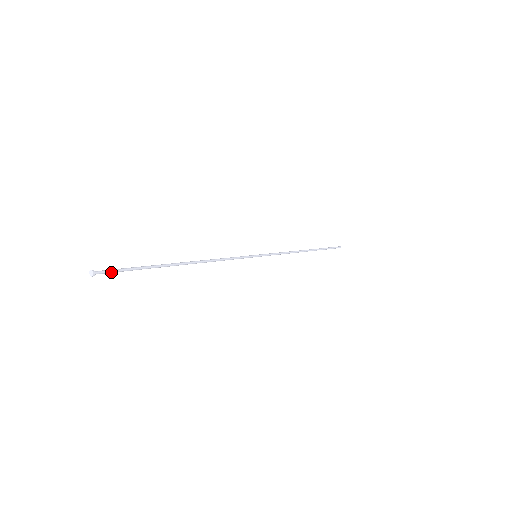
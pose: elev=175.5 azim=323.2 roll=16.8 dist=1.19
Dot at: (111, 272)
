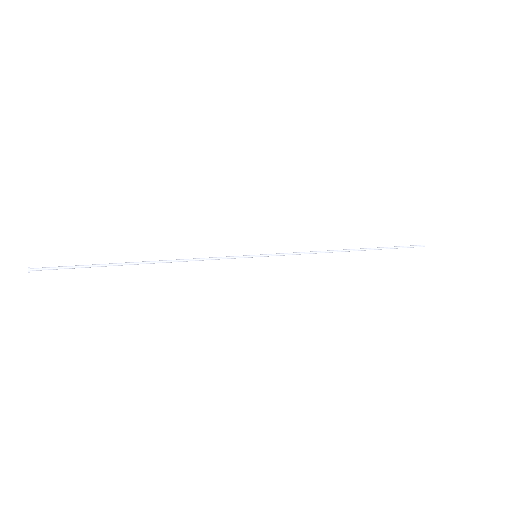
Dot at: (50, 269)
